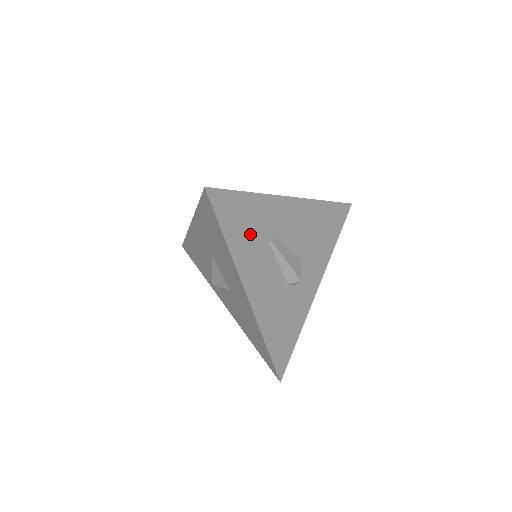
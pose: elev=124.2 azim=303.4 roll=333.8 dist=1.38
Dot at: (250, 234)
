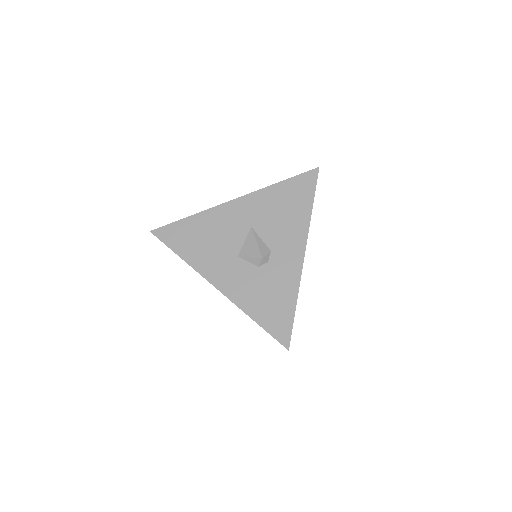
Dot at: occluded
